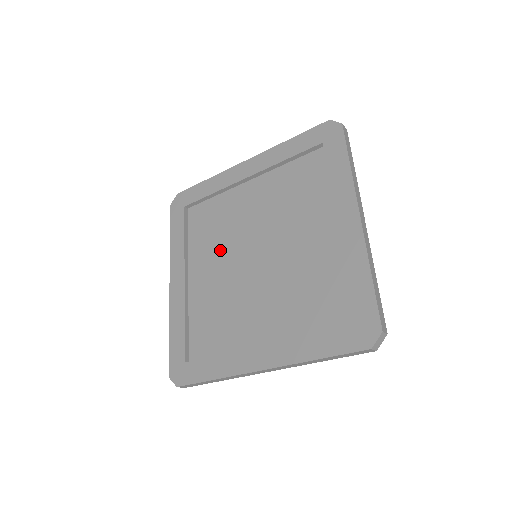
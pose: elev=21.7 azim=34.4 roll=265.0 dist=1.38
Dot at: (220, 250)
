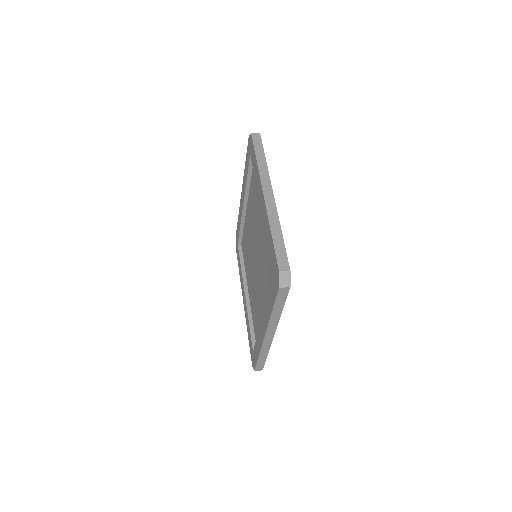
Dot at: (253, 219)
